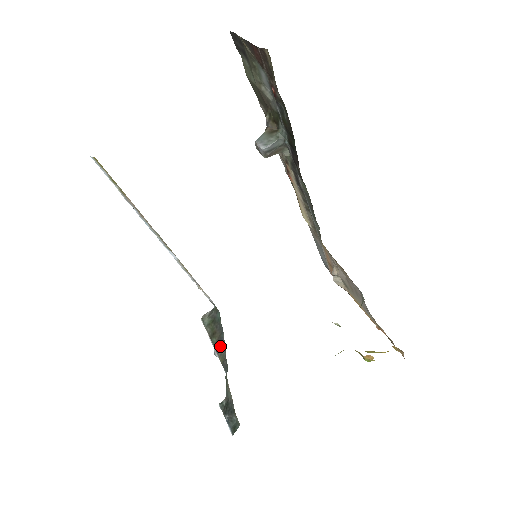
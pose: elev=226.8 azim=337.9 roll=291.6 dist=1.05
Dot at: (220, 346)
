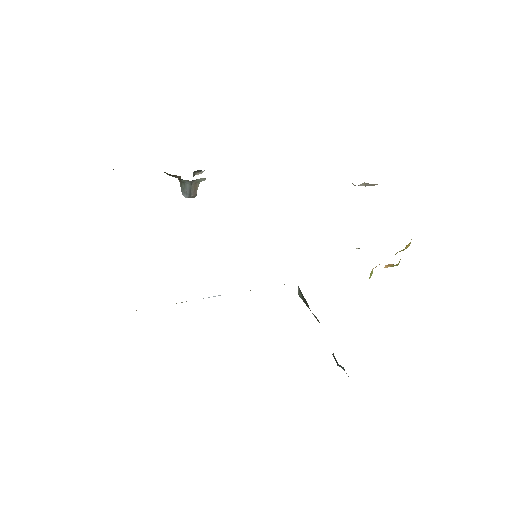
Dot at: (312, 313)
